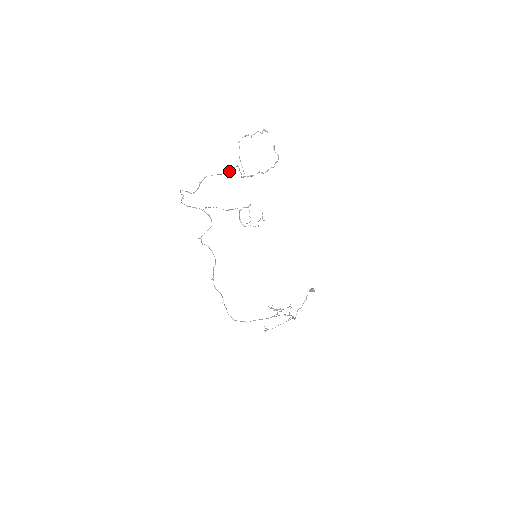
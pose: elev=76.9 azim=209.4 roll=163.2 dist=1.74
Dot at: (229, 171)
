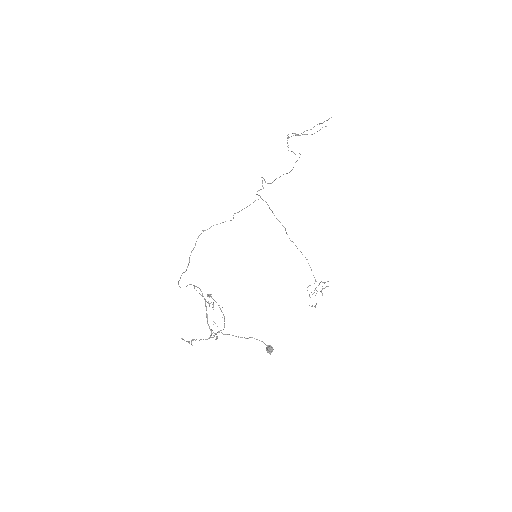
Dot at: occluded
